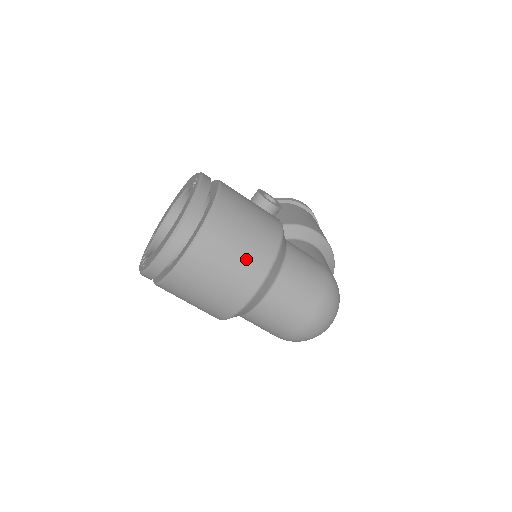
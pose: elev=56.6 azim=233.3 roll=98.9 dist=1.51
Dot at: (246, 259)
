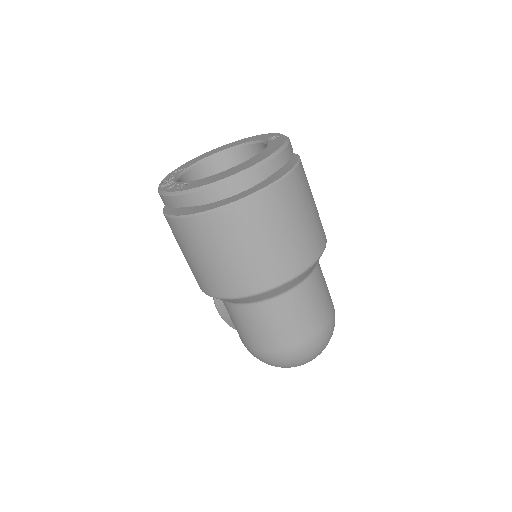
Dot at: (299, 240)
